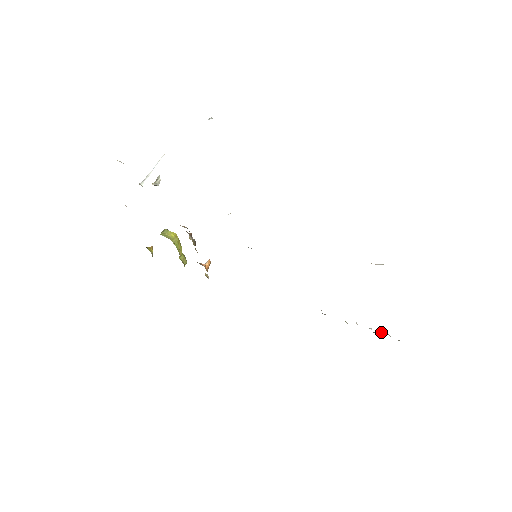
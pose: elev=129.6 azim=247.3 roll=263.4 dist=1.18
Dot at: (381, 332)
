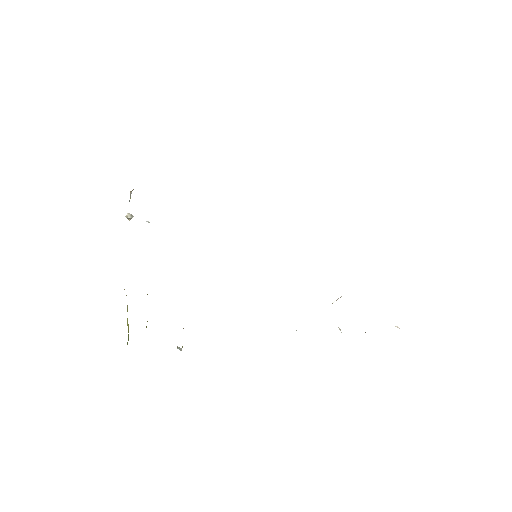
Dot at: occluded
